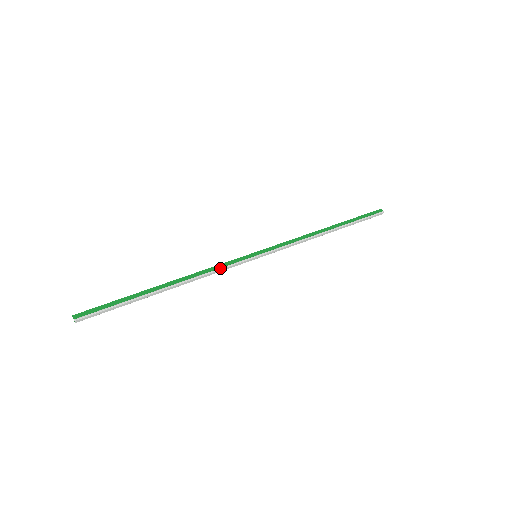
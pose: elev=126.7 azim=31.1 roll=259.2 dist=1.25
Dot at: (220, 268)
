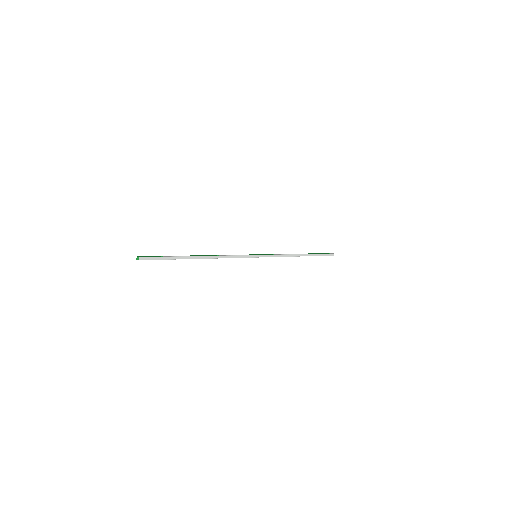
Dot at: (234, 255)
